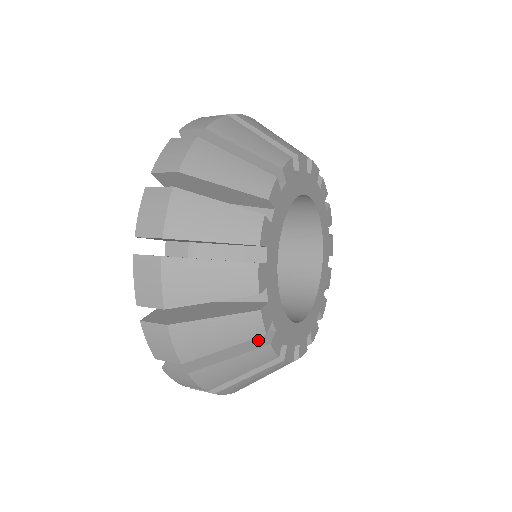
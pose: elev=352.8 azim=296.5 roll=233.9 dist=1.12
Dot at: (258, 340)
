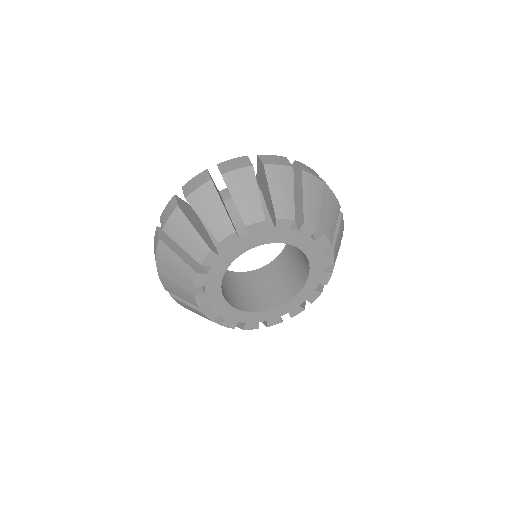
Dot at: (194, 288)
